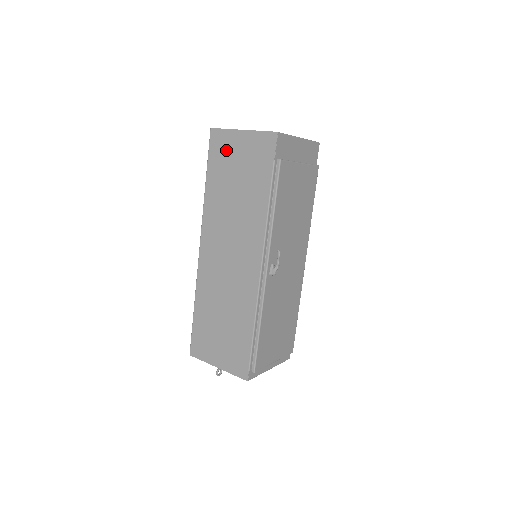
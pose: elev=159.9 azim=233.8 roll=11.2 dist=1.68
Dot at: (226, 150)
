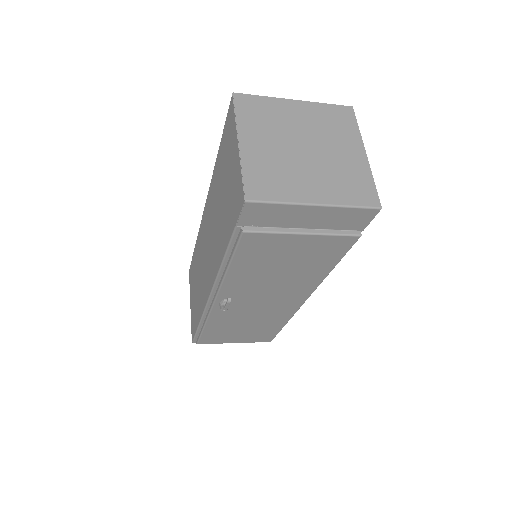
Dot at: (229, 144)
